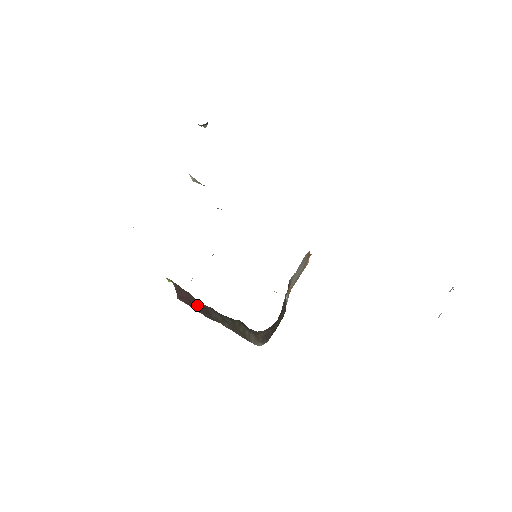
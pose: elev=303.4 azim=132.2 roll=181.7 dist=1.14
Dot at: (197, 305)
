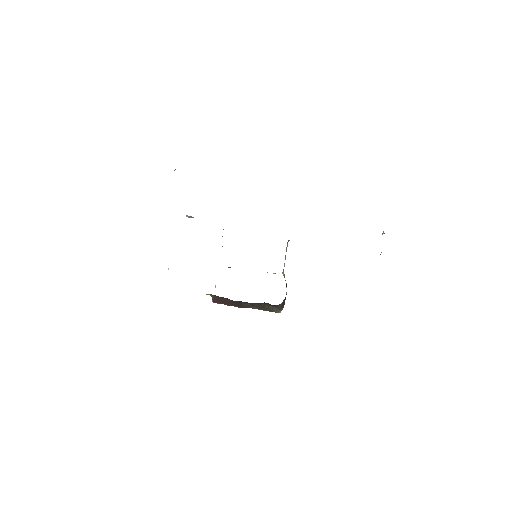
Dot at: (231, 303)
